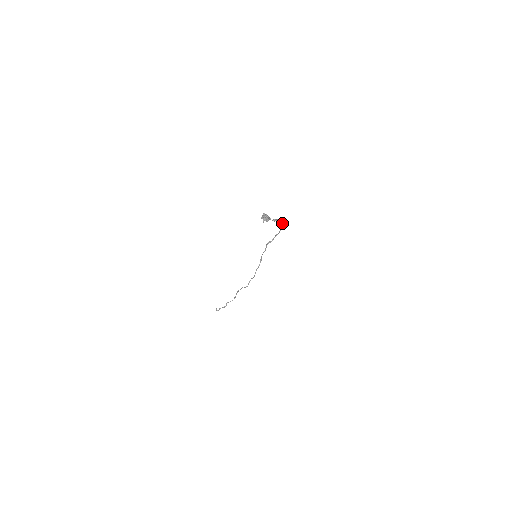
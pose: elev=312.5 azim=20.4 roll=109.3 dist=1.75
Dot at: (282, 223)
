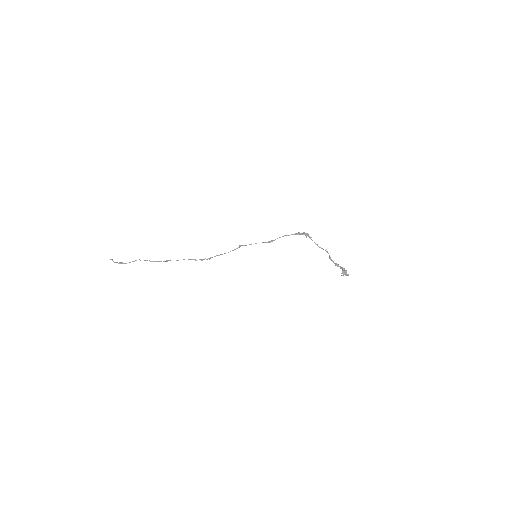
Dot at: occluded
